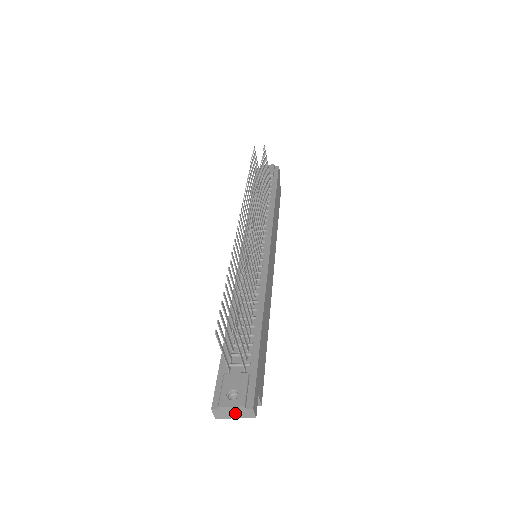
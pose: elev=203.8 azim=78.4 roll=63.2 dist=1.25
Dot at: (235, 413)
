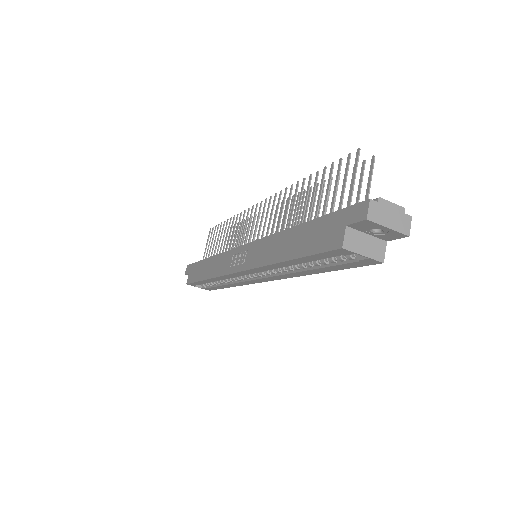
Dot at: (391, 217)
